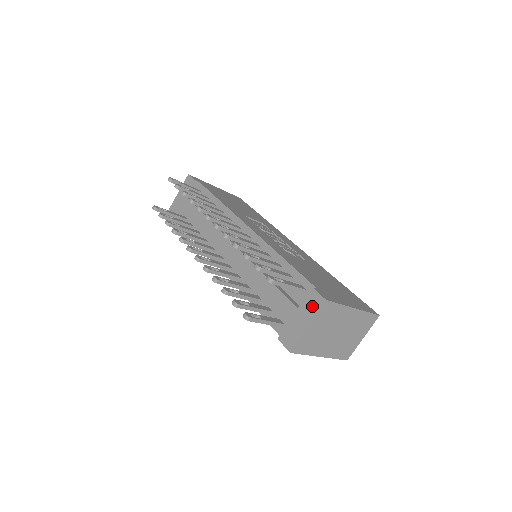
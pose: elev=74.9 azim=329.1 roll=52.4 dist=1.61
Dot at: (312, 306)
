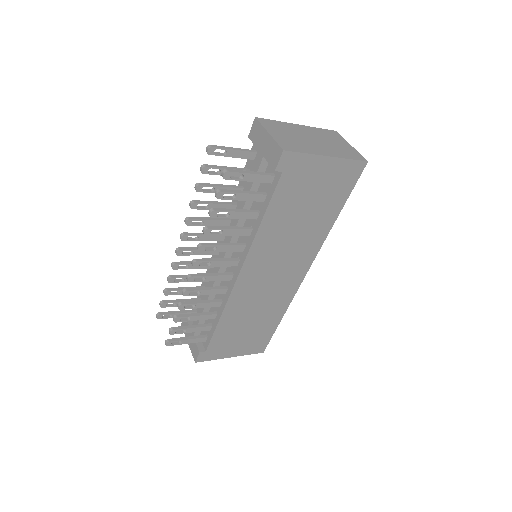
Dot at: (257, 132)
